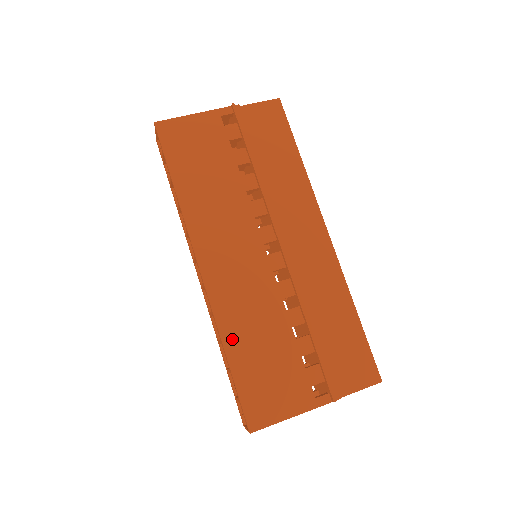
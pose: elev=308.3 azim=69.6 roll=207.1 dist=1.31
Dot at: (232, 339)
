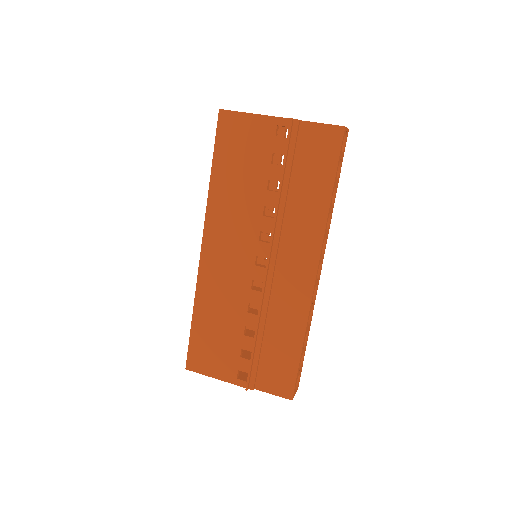
Dot at: (201, 308)
